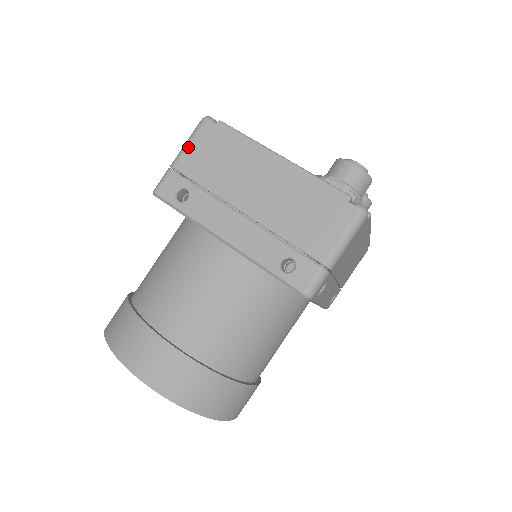
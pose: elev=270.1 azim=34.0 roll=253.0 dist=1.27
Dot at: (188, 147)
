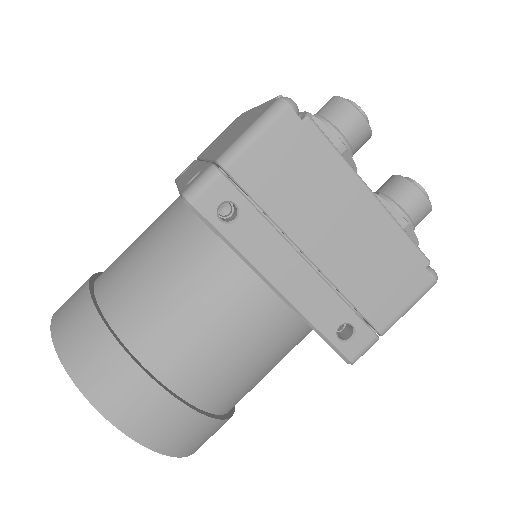
Dot at: (214, 140)
